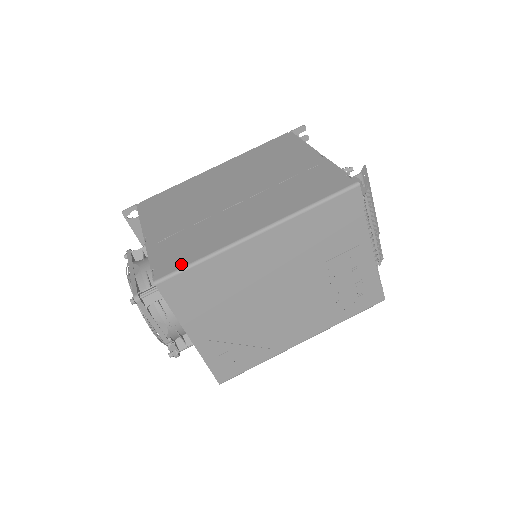
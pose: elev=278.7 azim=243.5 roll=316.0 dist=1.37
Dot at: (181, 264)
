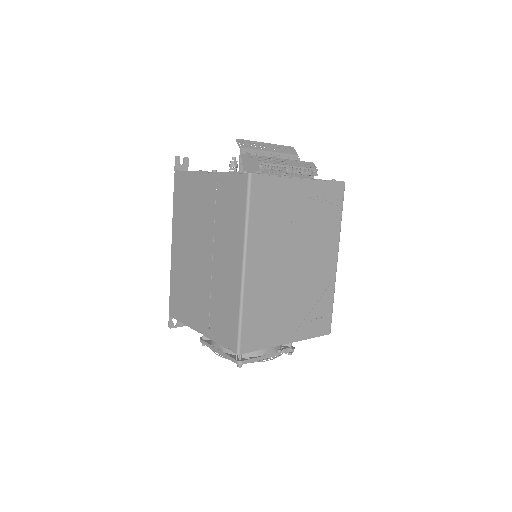
Dot at: (235, 330)
